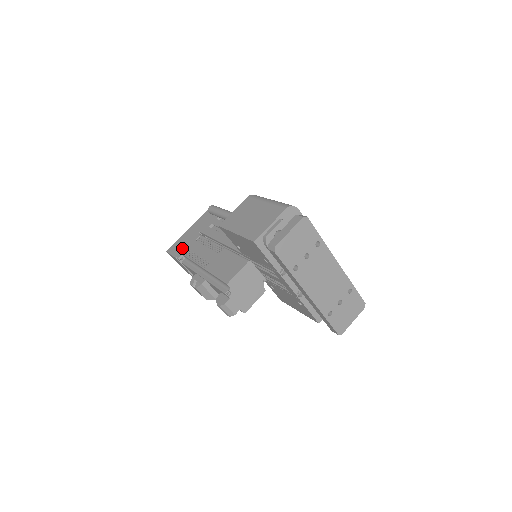
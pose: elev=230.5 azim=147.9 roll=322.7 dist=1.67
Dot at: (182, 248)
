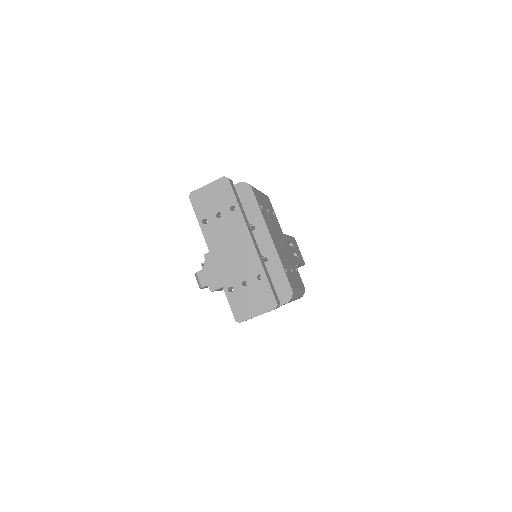
Dot at: occluded
